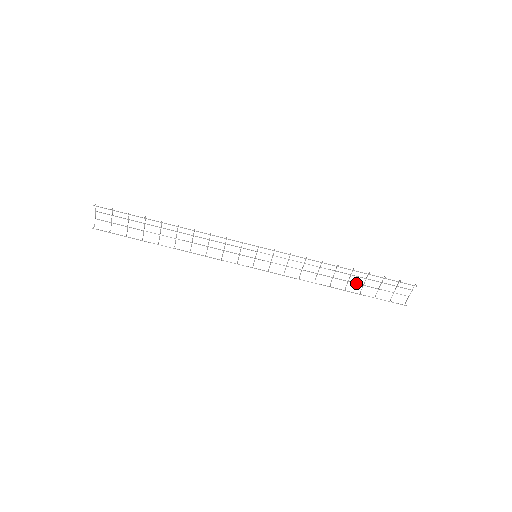
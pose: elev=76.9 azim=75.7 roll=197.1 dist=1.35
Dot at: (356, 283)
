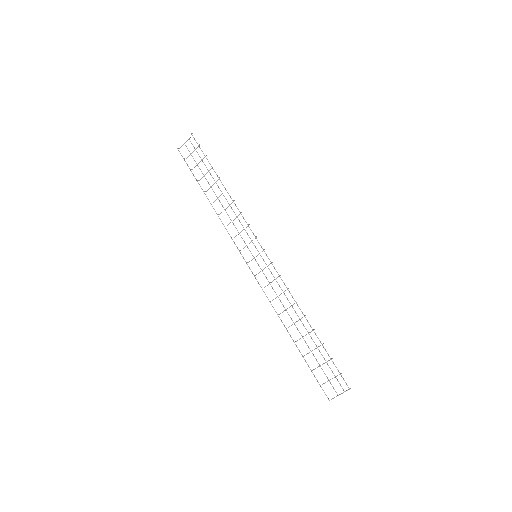
Dot at: occluded
